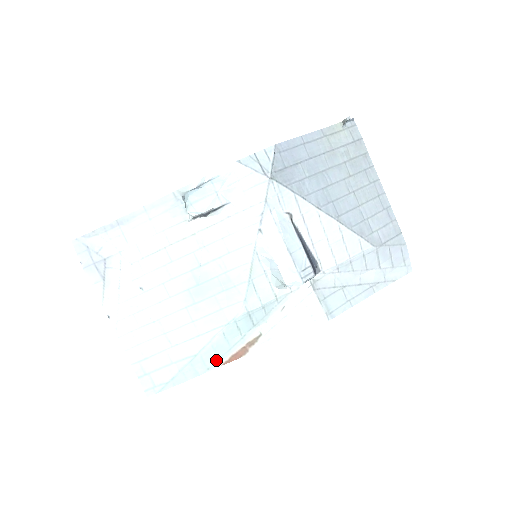
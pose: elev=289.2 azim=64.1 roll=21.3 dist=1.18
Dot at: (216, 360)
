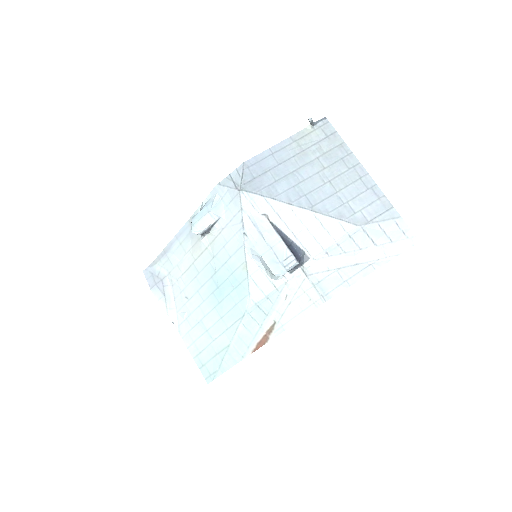
Dot at: (246, 348)
